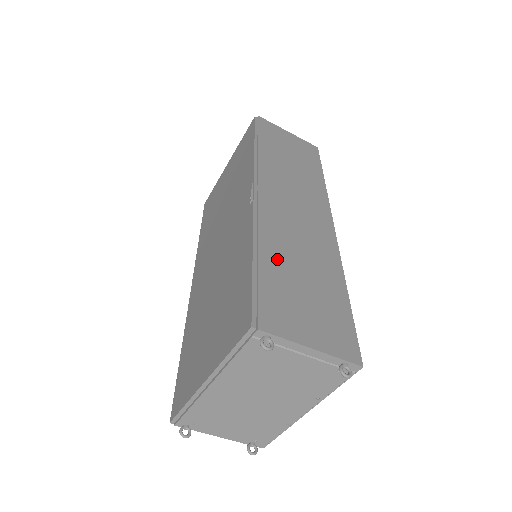
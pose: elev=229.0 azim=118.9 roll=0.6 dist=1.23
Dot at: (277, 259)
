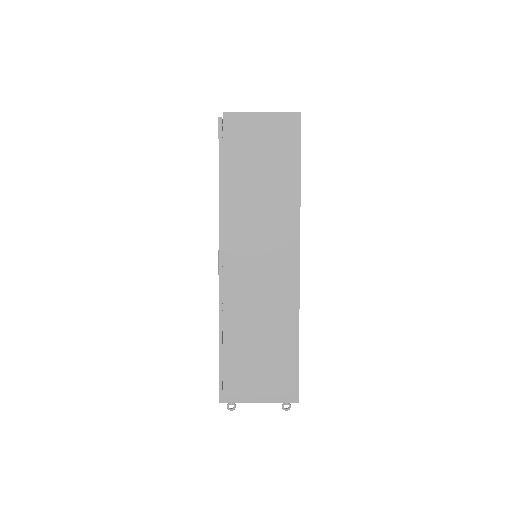
Dot at: (238, 336)
